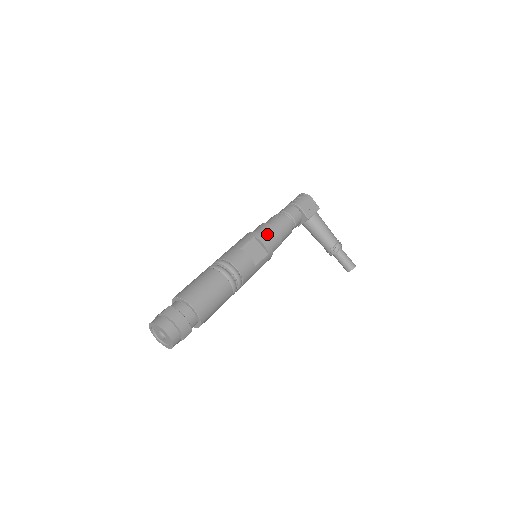
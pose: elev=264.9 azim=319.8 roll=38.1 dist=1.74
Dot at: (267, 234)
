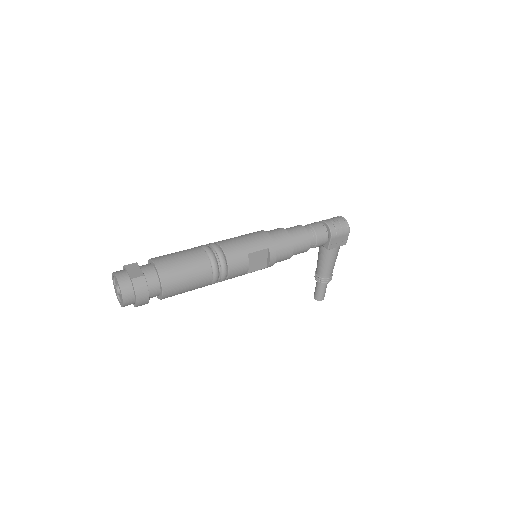
Dot at: (281, 251)
